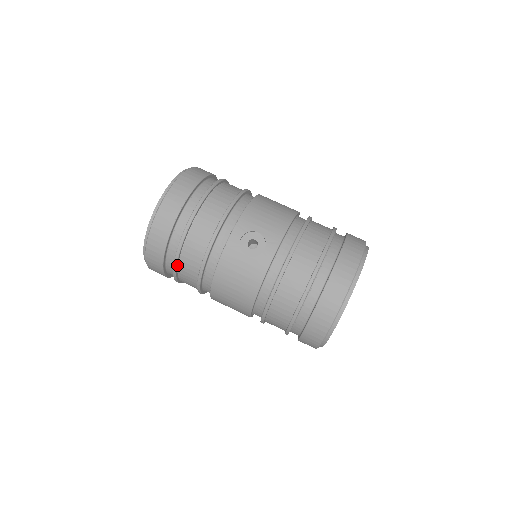
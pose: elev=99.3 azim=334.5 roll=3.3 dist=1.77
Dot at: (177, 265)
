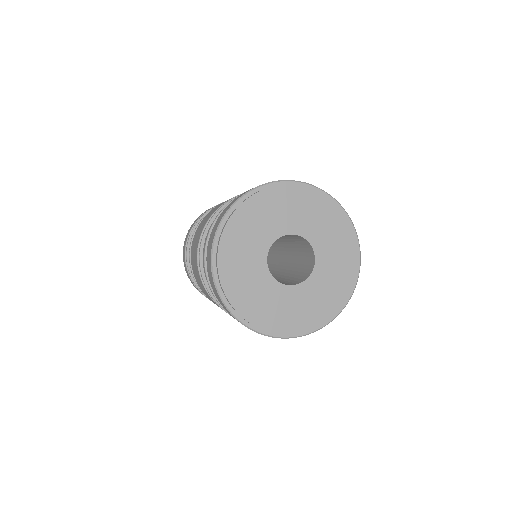
Dot at: occluded
